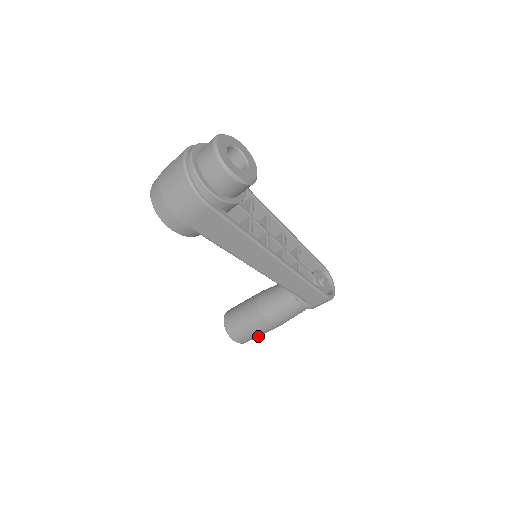
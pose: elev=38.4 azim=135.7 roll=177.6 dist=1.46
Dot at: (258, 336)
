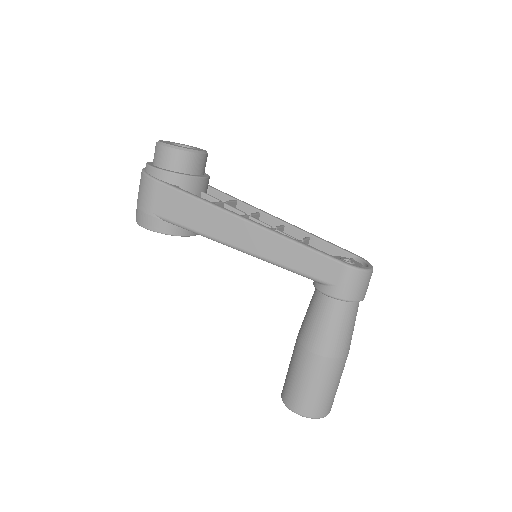
Dot at: (320, 393)
